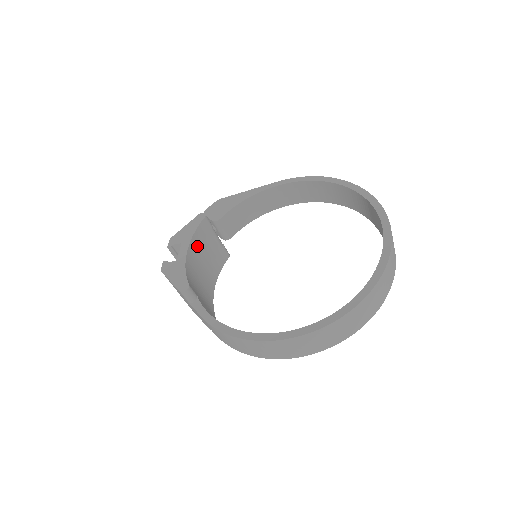
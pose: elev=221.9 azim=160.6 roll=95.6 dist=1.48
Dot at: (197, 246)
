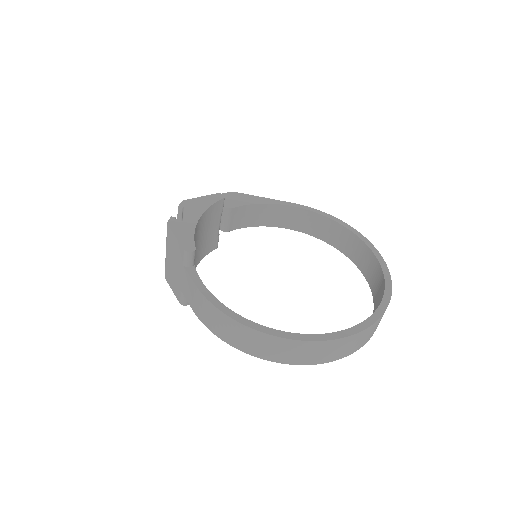
Dot at: (205, 220)
